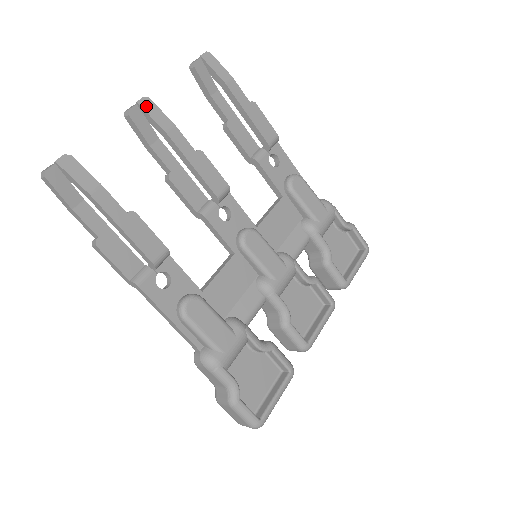
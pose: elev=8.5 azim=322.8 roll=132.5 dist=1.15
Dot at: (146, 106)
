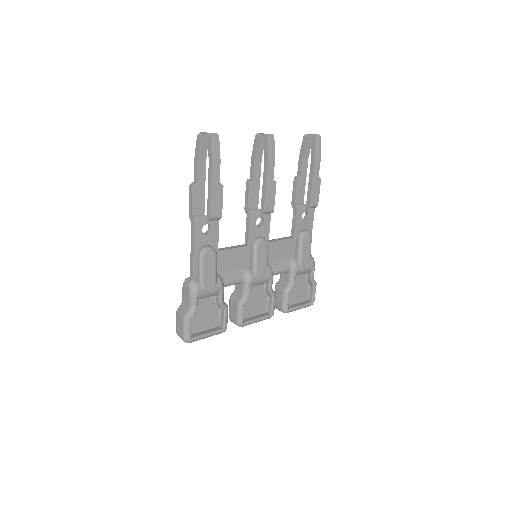
Dot at: (270, 139)
